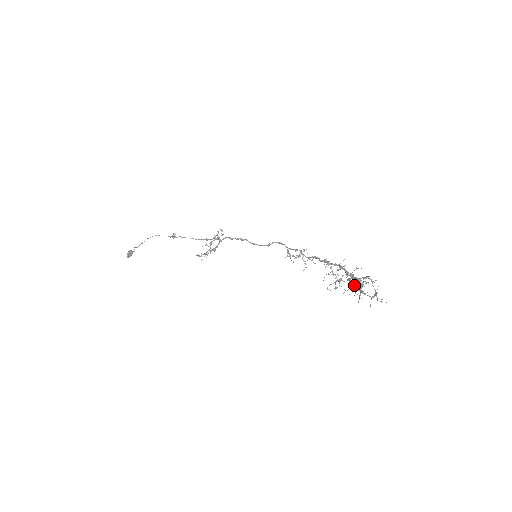
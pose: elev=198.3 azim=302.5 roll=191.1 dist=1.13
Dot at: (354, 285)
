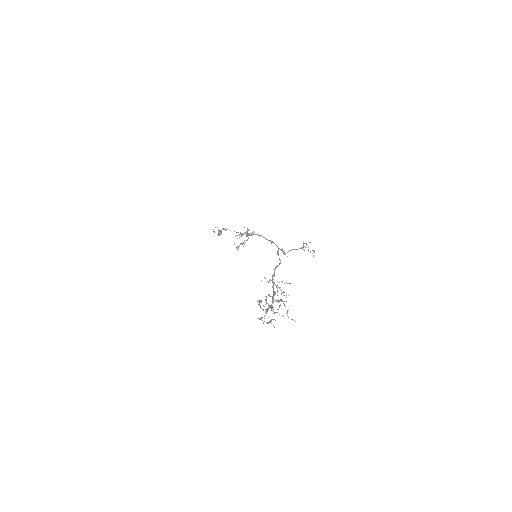
Dot at: occluded
